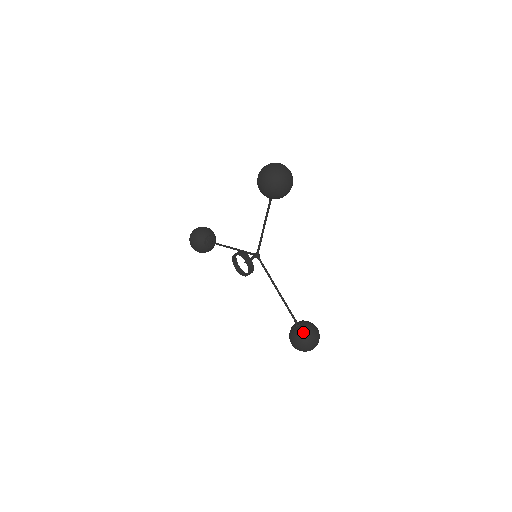
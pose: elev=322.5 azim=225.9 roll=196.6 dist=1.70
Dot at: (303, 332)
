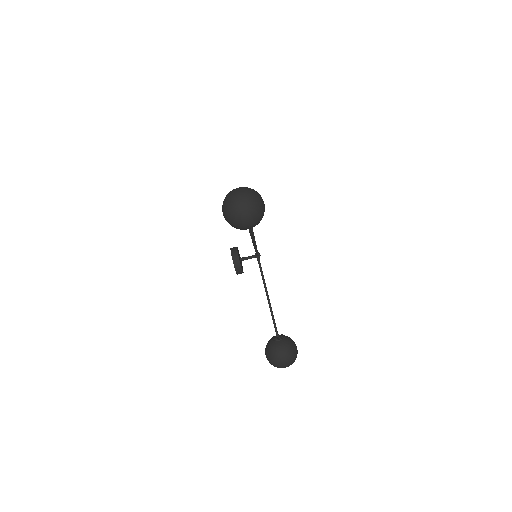
Dot at: (273, 351)
